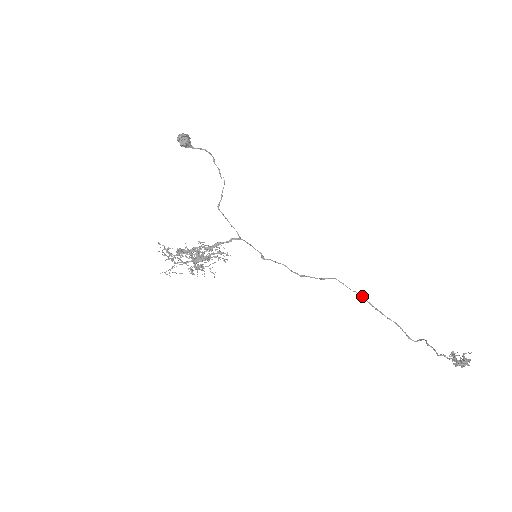
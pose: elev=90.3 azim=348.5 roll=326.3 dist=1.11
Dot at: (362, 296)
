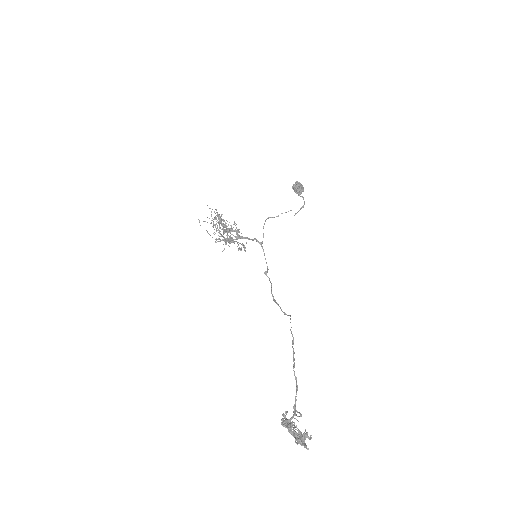
Dot at: (293, 339)
